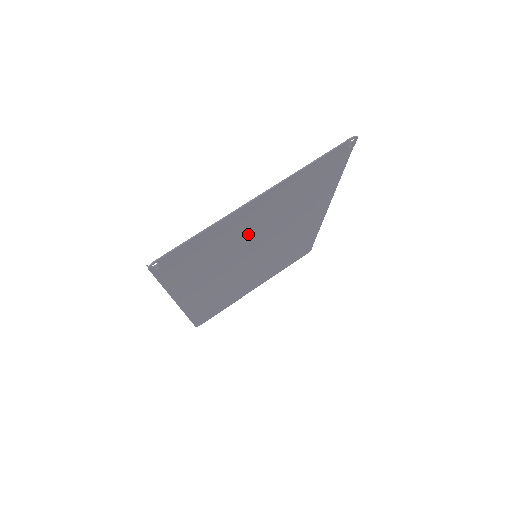
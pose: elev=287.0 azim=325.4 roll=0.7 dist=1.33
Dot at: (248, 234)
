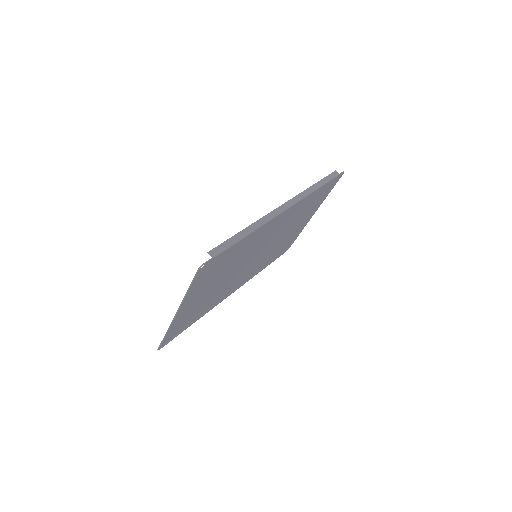
Dot at: (212, 290)
